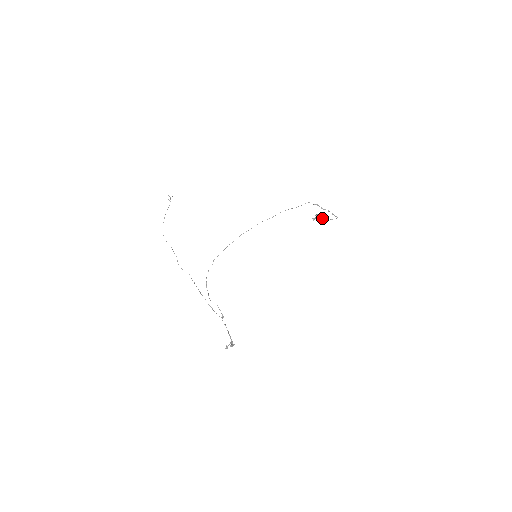
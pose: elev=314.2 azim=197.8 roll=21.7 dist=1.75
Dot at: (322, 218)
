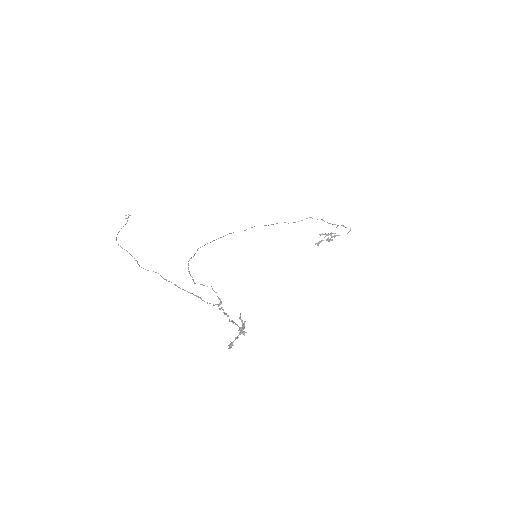
Dot at: (329, 240)
